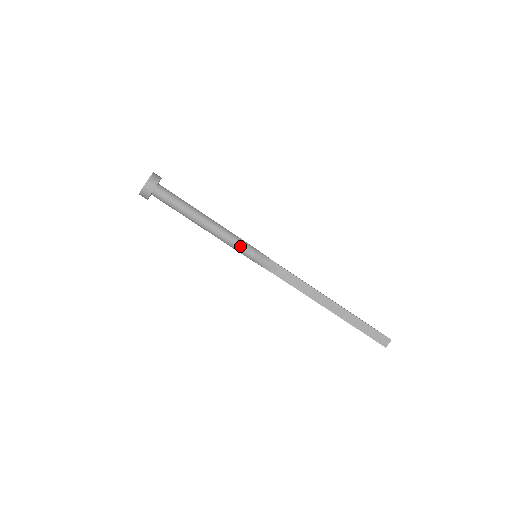
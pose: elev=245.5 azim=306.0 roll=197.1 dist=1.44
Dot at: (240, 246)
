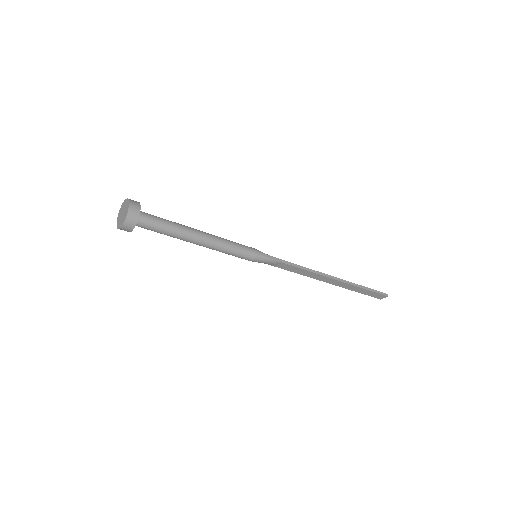
Dot at: (237, 256)
